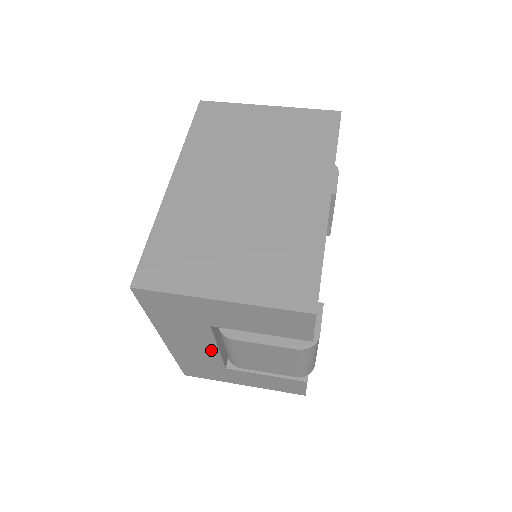
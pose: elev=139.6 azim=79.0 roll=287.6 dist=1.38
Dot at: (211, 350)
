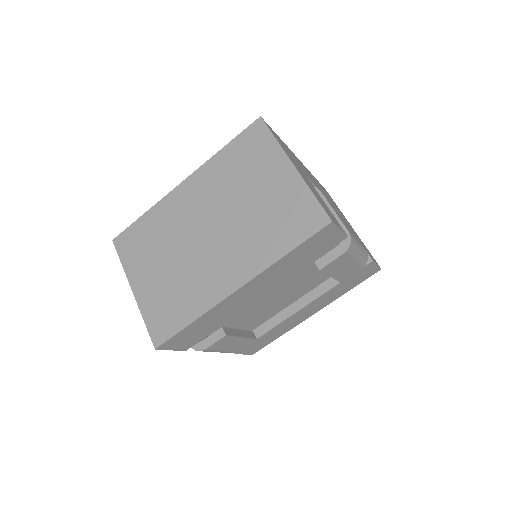
Dot at: occluded
